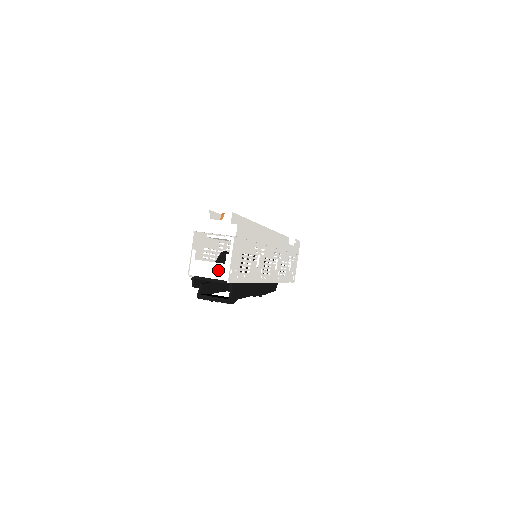
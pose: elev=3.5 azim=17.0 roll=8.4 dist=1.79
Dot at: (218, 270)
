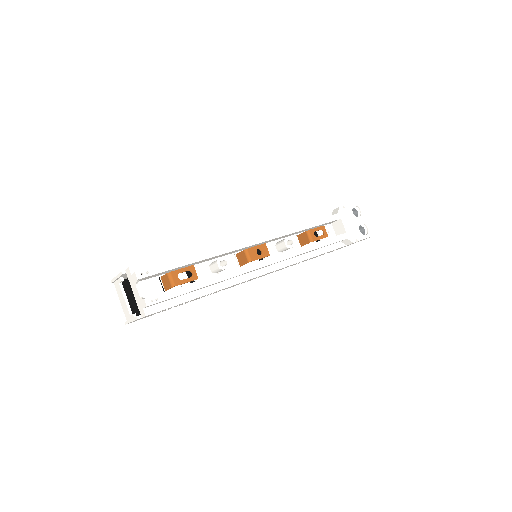
Dot at: (126, 310)
